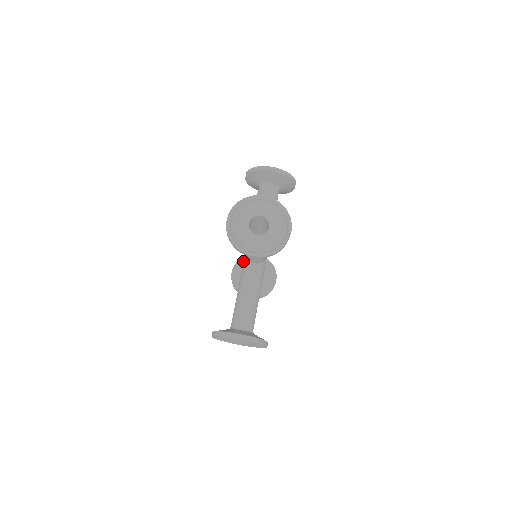
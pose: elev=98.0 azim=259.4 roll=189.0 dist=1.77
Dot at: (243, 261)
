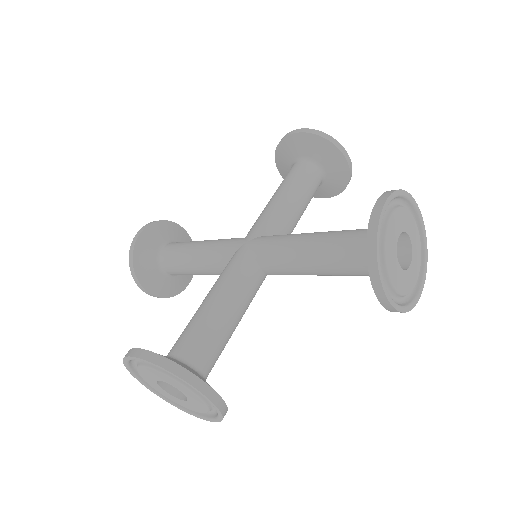
Dot at: (319, 145)
